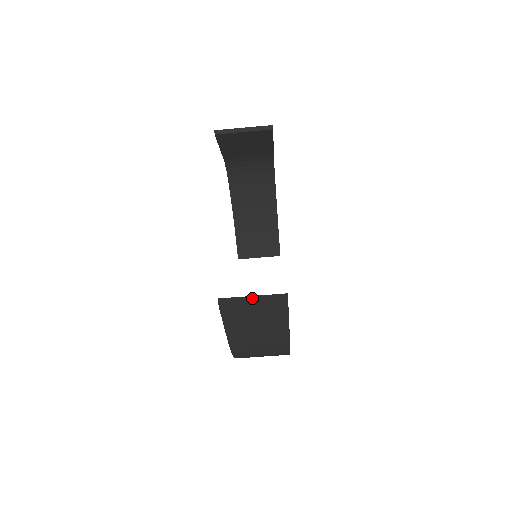
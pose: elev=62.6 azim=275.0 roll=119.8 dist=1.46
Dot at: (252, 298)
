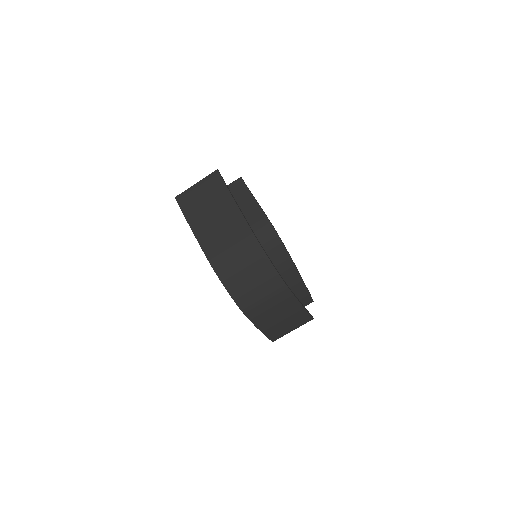
Dot at: (196, 184)
